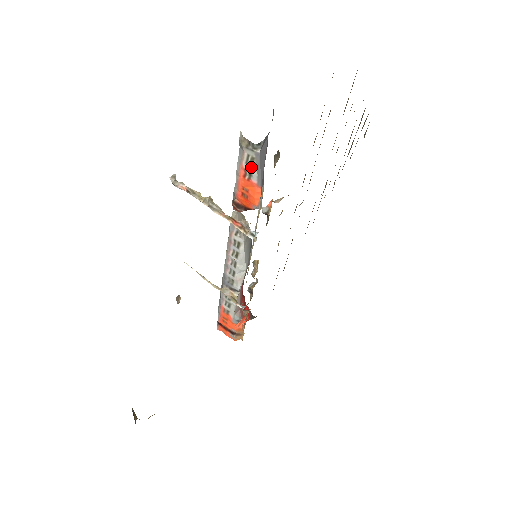
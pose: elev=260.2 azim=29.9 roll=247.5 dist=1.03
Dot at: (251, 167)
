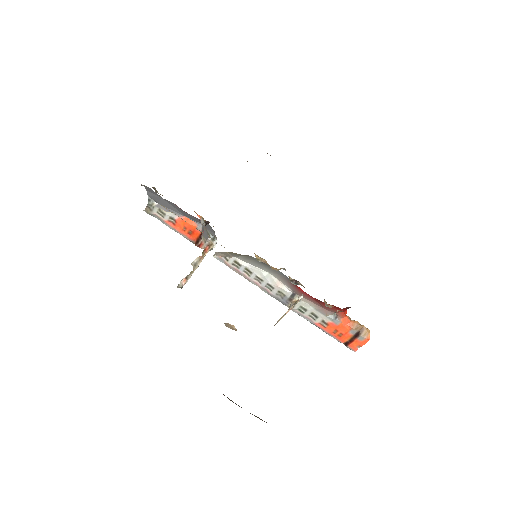
Dot at: (165, 215)
